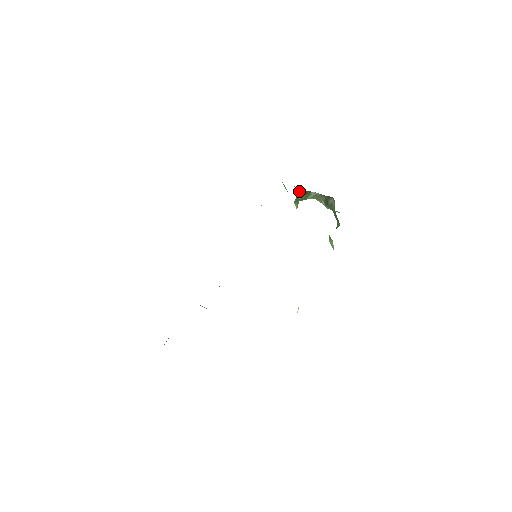
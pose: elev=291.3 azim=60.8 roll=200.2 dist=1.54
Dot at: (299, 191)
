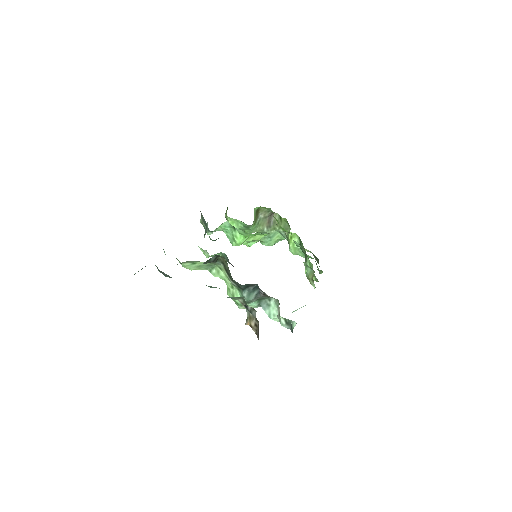
Dot at: occluded
